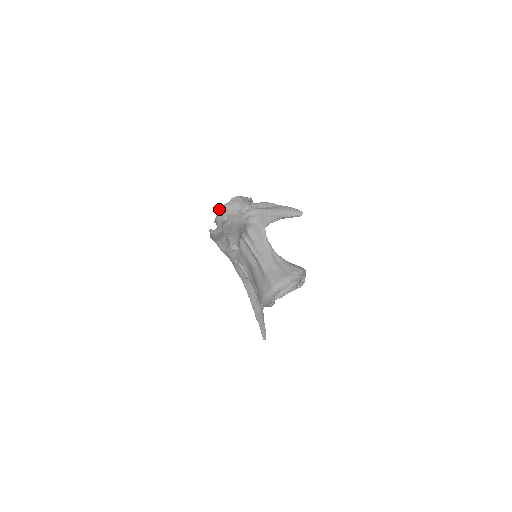
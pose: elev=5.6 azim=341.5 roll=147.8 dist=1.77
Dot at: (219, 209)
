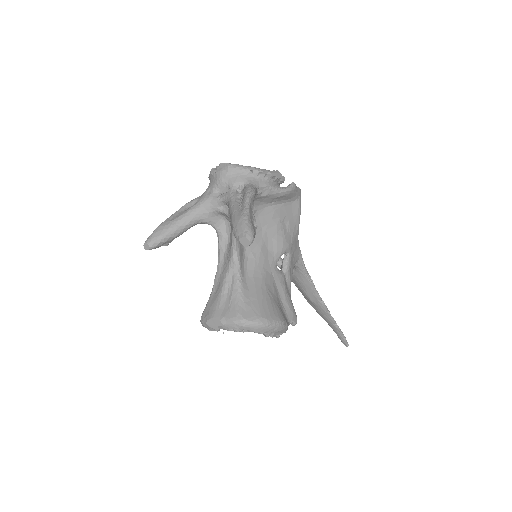
Dot at: occluded
